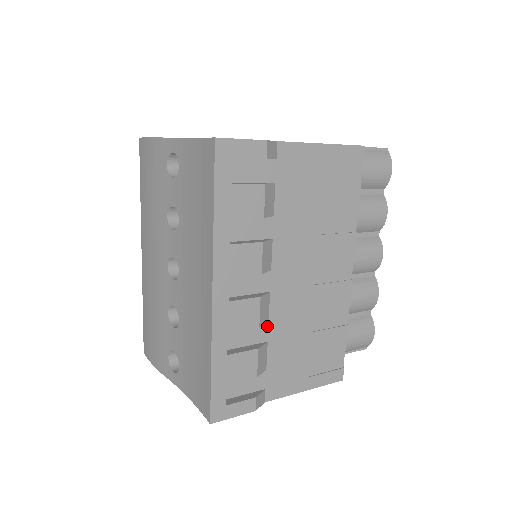
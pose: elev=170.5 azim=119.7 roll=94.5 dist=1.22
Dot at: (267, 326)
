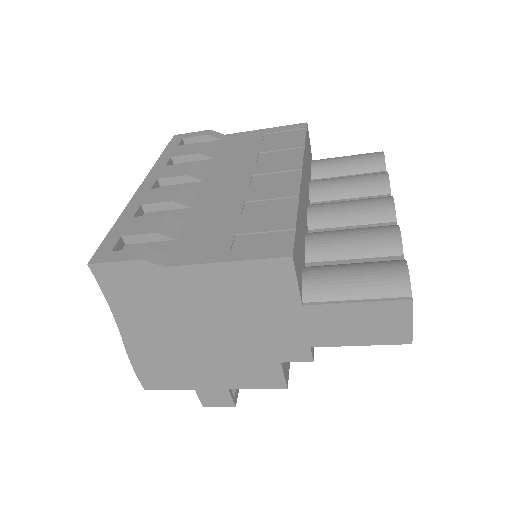
Dot at: (189, 211)
